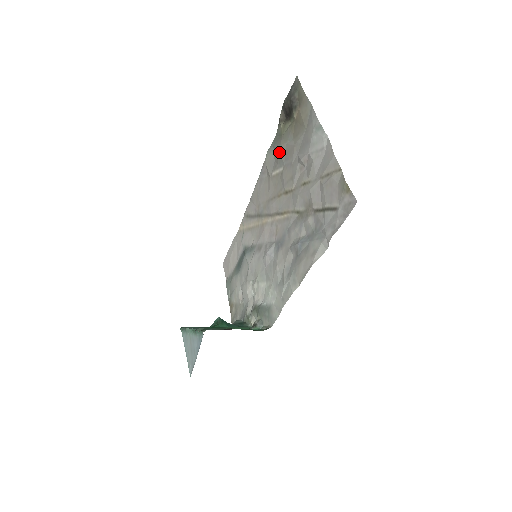
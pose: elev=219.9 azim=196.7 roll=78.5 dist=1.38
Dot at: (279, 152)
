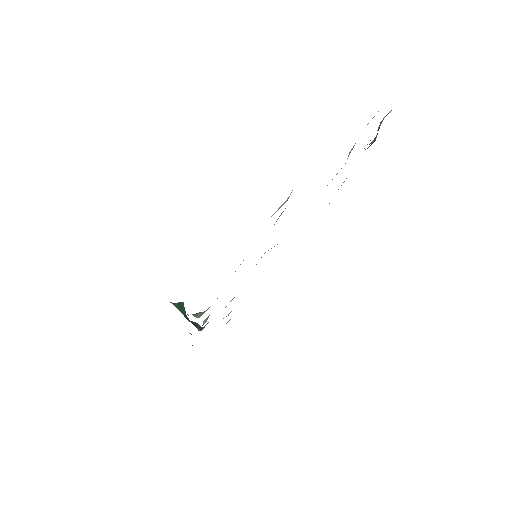
Dot at: occluded
